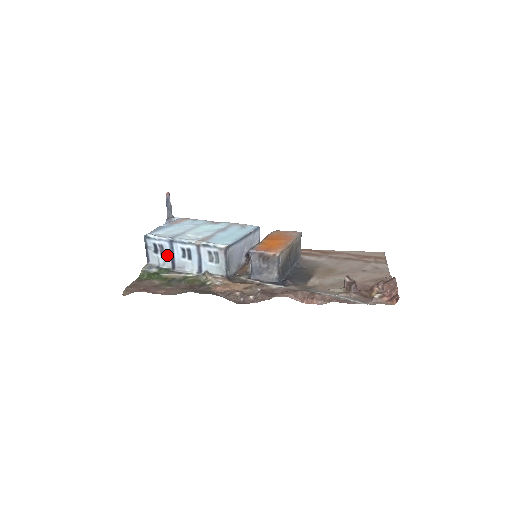
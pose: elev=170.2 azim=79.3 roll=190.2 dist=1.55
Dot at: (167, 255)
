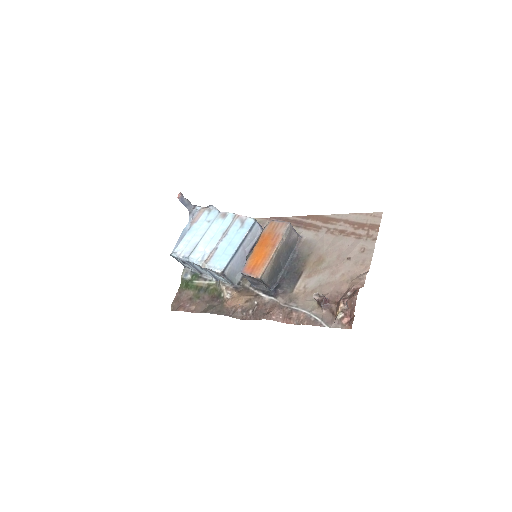
Dot at: (192, 266)
